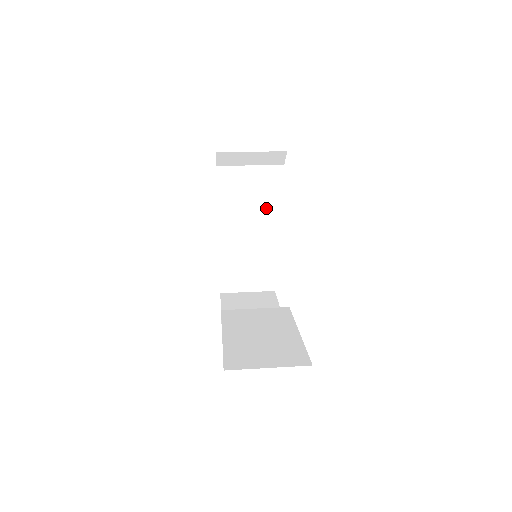
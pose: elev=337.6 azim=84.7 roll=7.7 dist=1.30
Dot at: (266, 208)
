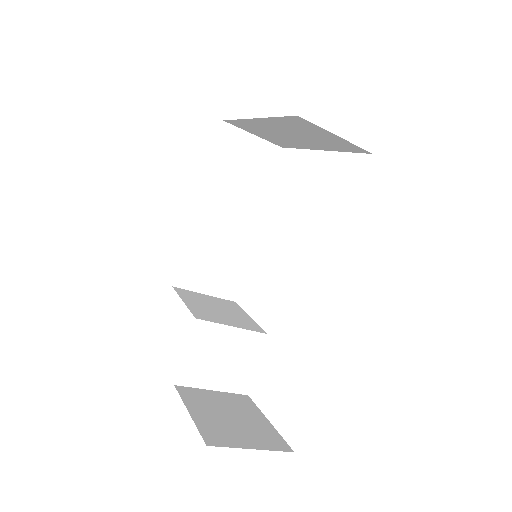
Dot at: (235, 315)
